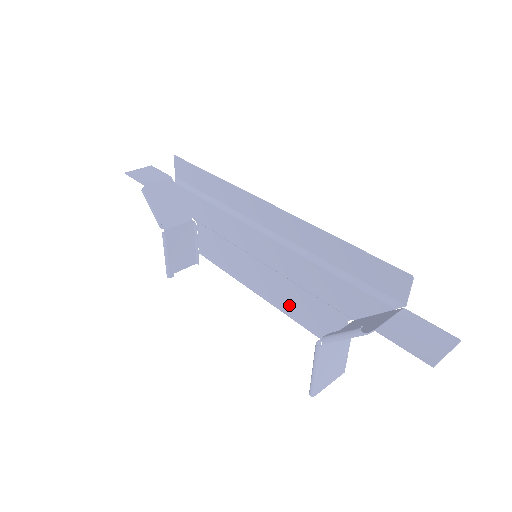
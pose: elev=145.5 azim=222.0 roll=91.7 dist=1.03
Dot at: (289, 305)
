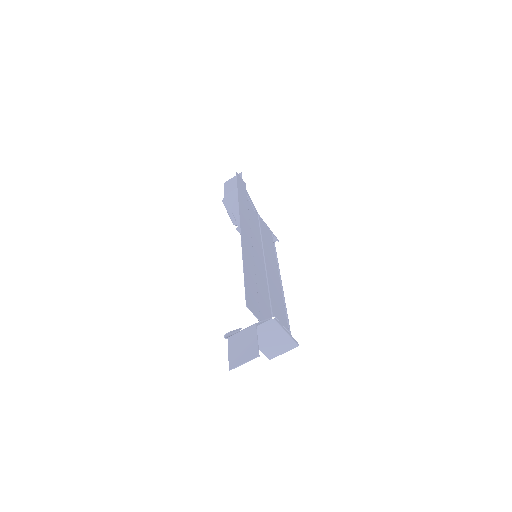
Dot at: (279, 291)
